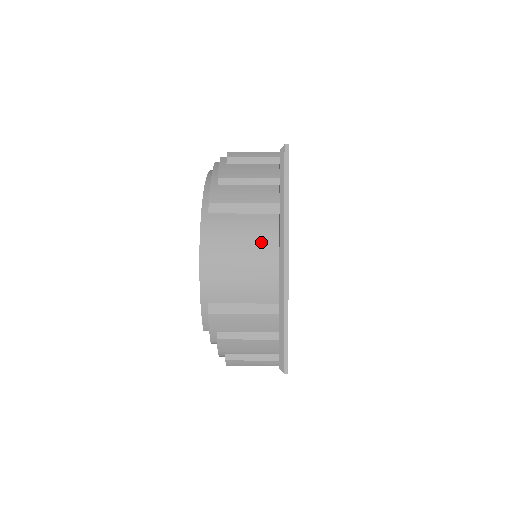
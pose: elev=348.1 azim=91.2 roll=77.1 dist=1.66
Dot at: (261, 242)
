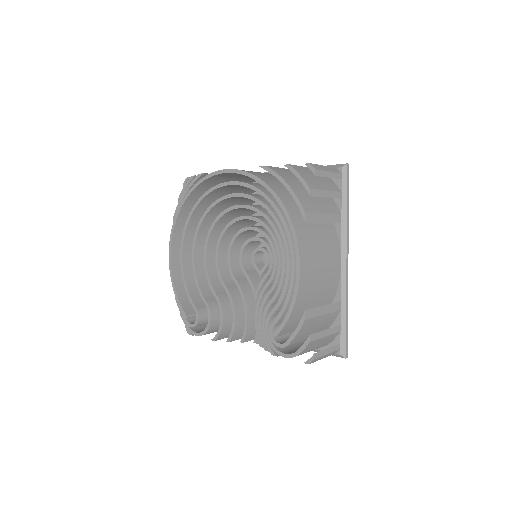
Dot at: (332, 249)
